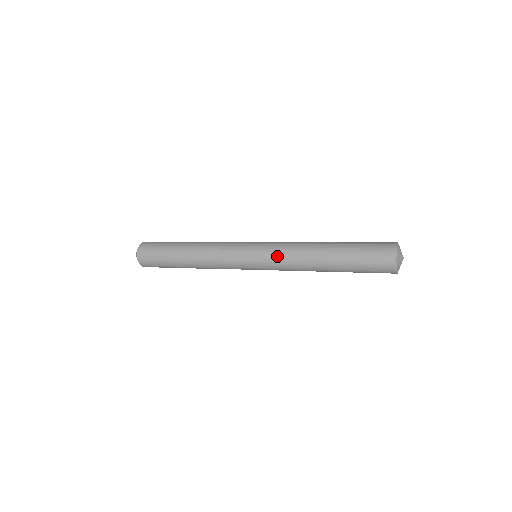
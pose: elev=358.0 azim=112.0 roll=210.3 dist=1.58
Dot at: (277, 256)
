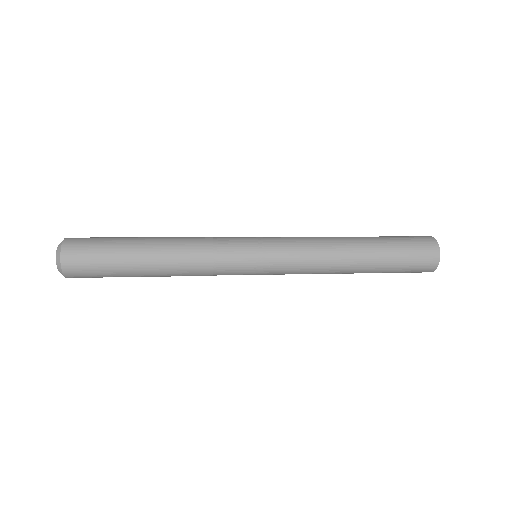
Dot at: (296, 256)
